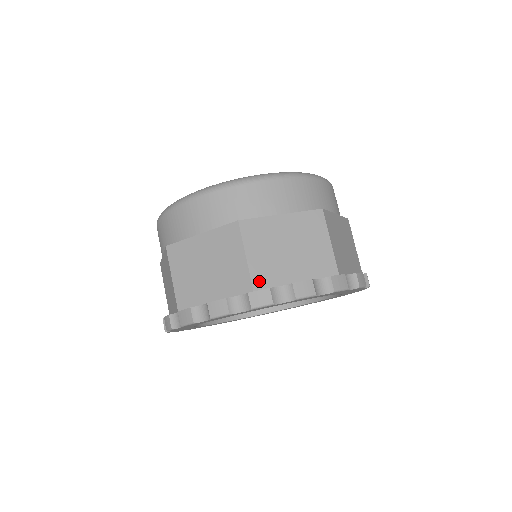
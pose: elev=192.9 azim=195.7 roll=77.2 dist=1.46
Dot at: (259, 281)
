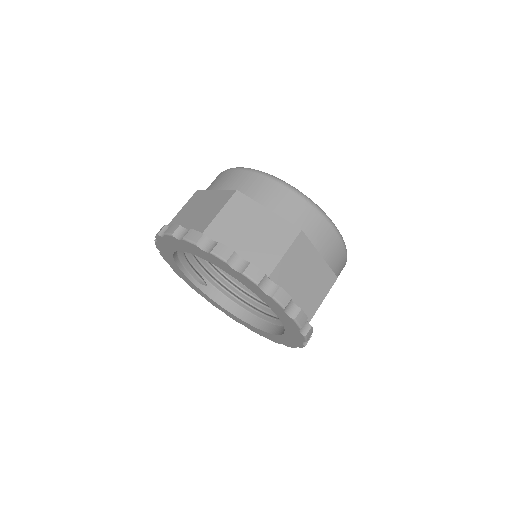
Dot at: occluded
